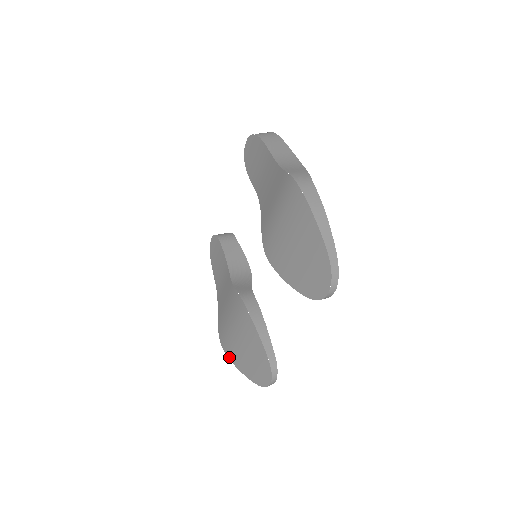
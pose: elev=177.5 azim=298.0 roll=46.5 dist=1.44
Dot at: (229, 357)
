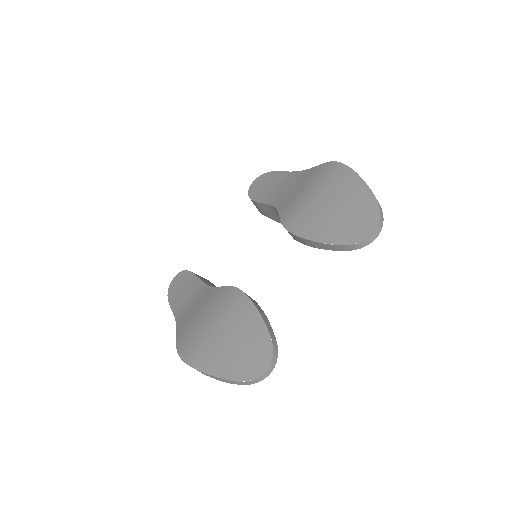
Dot at: (194, 365)
